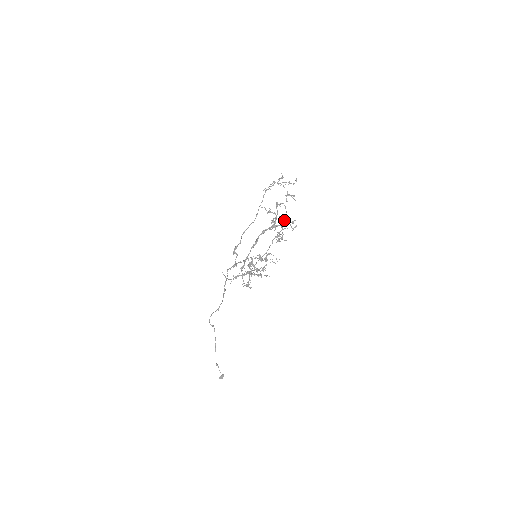
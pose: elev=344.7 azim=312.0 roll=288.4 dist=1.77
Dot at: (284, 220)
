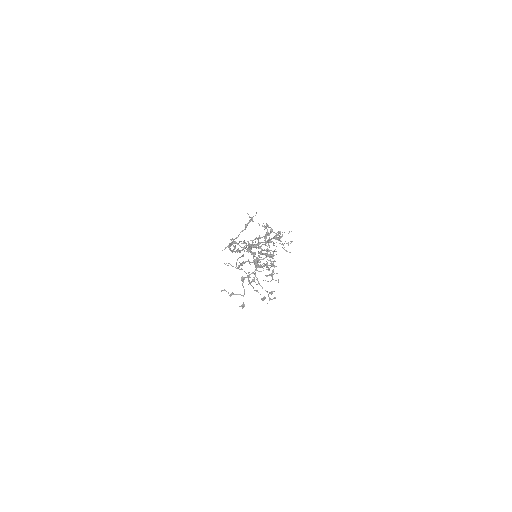
Dot at: (278, 235)
